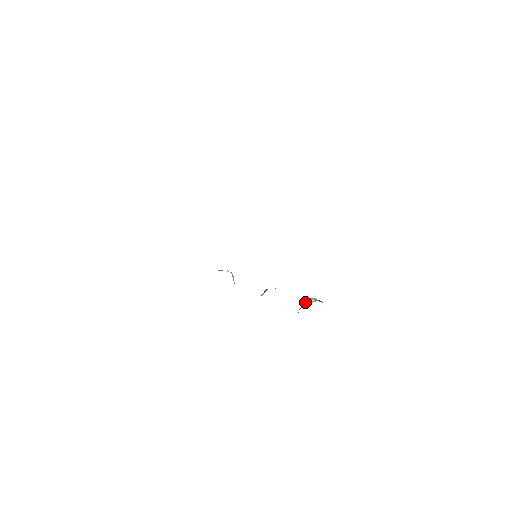
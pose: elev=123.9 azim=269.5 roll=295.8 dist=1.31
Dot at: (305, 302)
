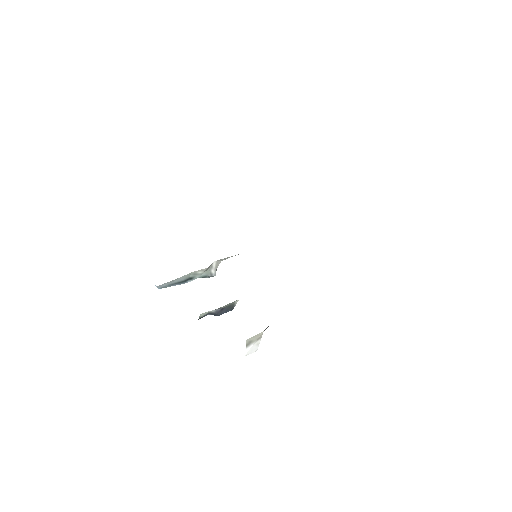
Dot at: occluded
